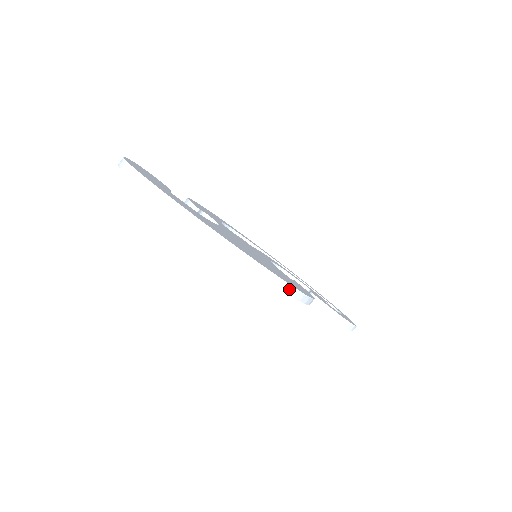
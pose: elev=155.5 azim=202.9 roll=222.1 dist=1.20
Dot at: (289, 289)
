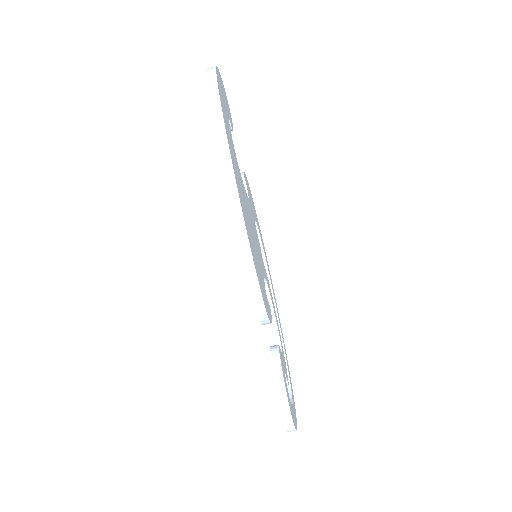
Dot at: (247, 256)
